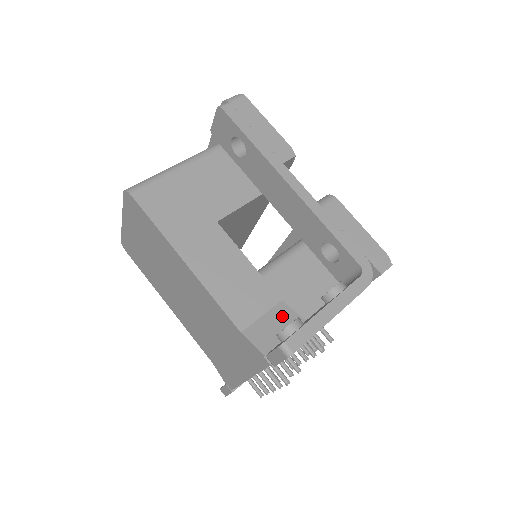
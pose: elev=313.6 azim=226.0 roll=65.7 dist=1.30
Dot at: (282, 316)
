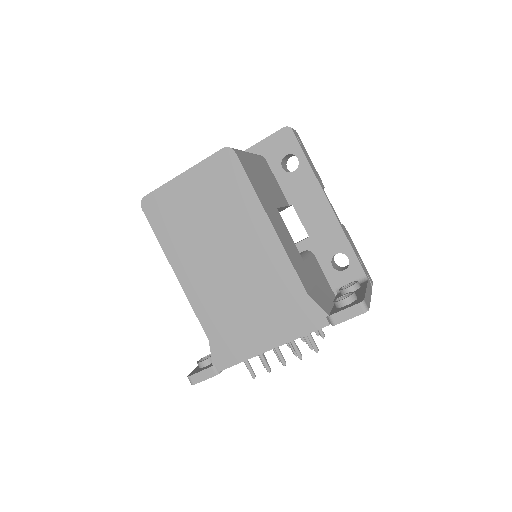
Dot at: (322, 294)
